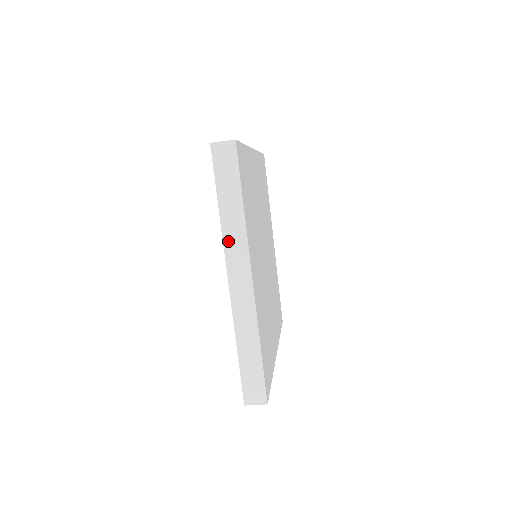
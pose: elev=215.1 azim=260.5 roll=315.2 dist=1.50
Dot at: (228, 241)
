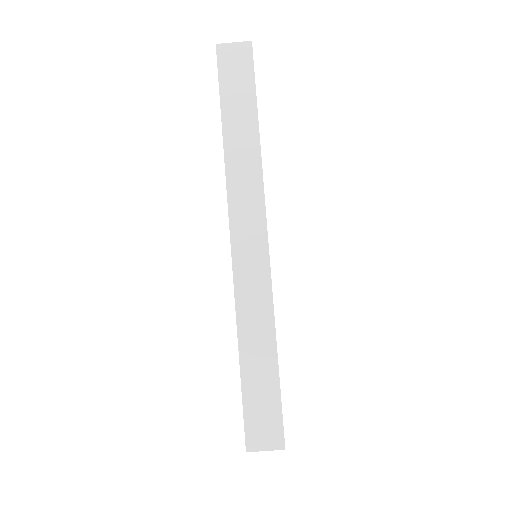
Dot at: (234, 180)
